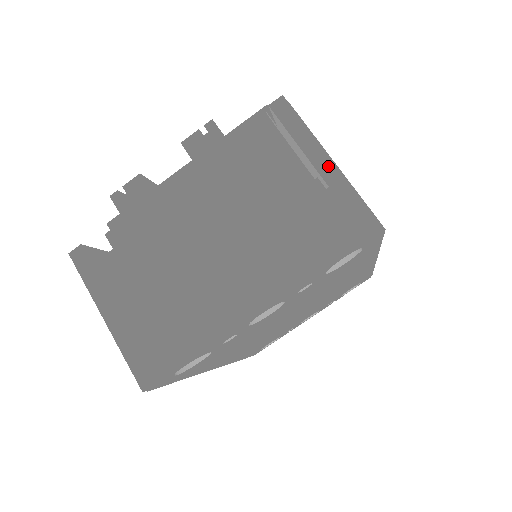
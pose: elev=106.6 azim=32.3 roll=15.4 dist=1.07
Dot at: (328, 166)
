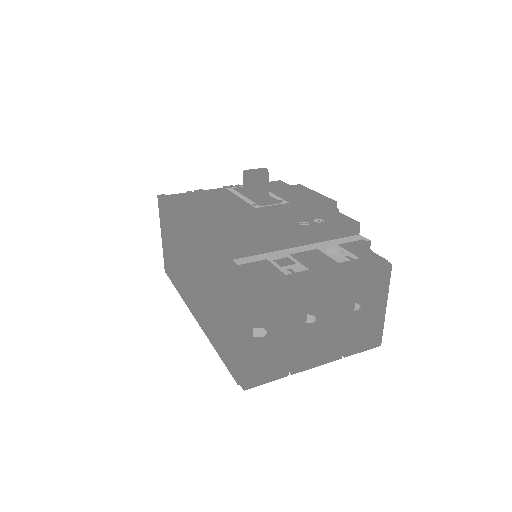
Dot at: (383, 310)
